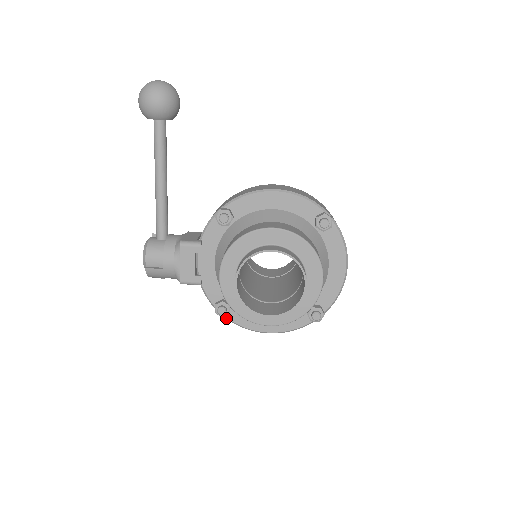
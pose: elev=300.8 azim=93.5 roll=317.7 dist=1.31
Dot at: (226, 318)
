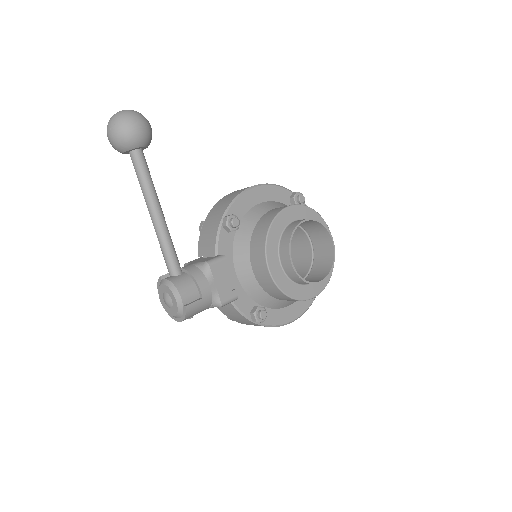
Dot at: (261, 325)
